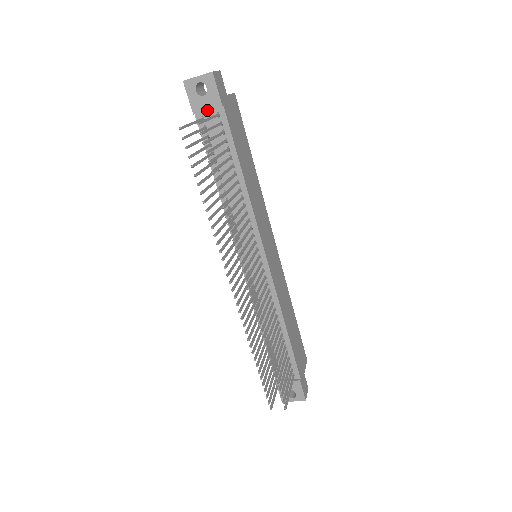
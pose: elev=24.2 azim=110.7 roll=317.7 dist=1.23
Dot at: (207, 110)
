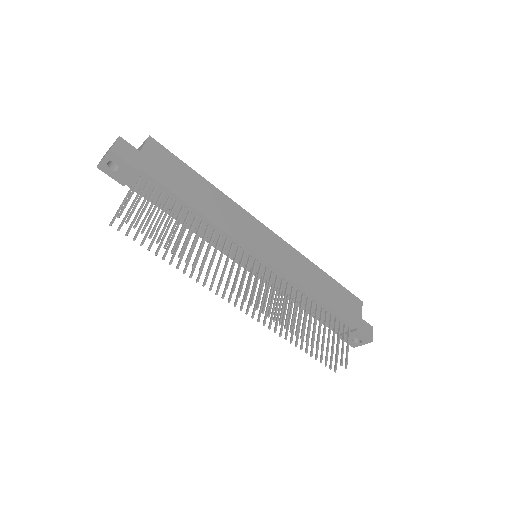
Dot at: (130, 179)
